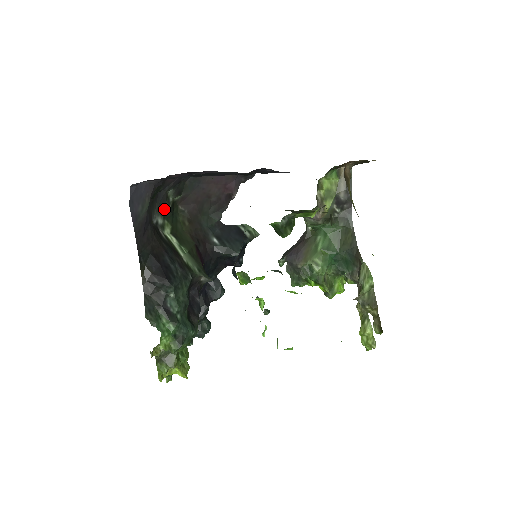
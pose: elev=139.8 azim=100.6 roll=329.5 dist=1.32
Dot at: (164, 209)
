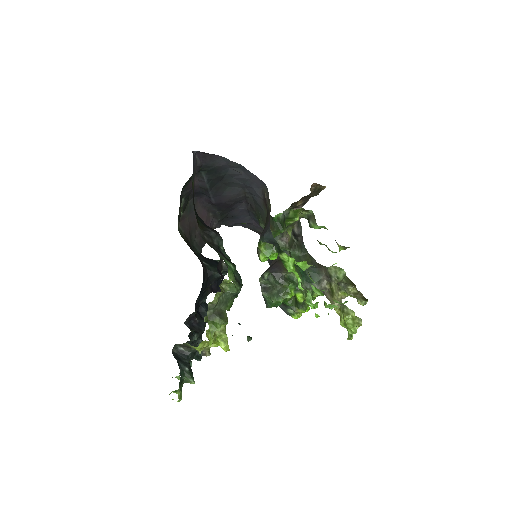
Dot at: (179, 212)
